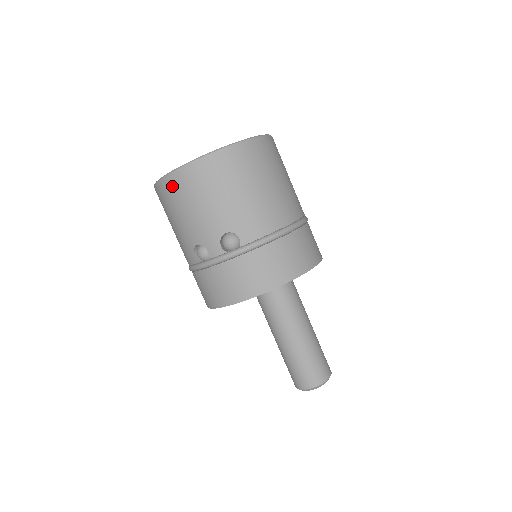
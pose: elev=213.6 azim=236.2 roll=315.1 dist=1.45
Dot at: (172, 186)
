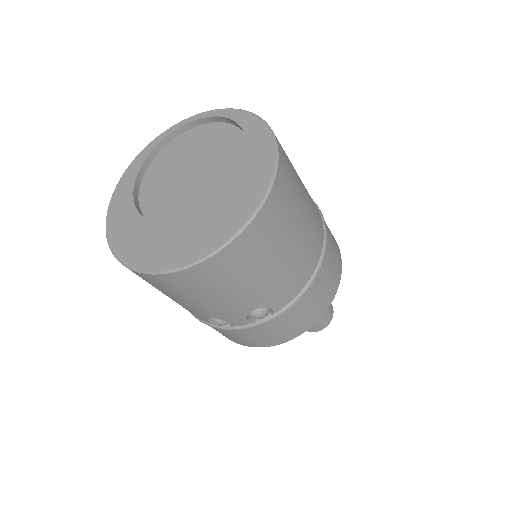
Dot at: (164, 283)
